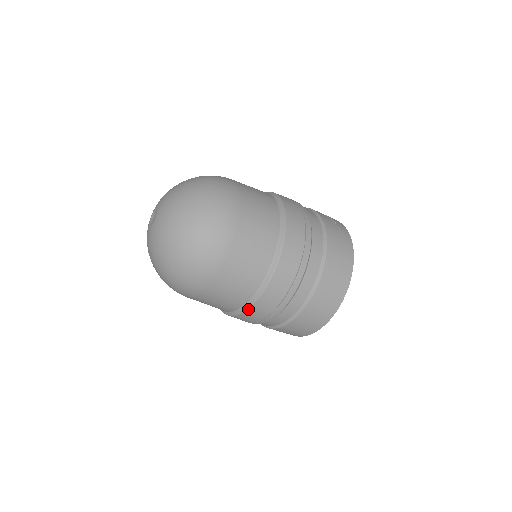
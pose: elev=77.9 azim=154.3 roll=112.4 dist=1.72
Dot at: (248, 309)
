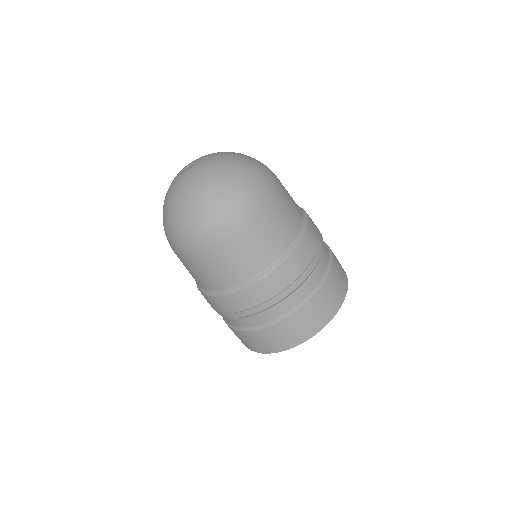
Dot at: (260, 279)
